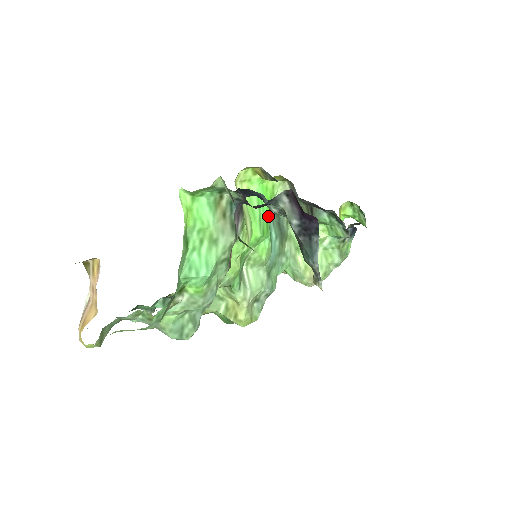
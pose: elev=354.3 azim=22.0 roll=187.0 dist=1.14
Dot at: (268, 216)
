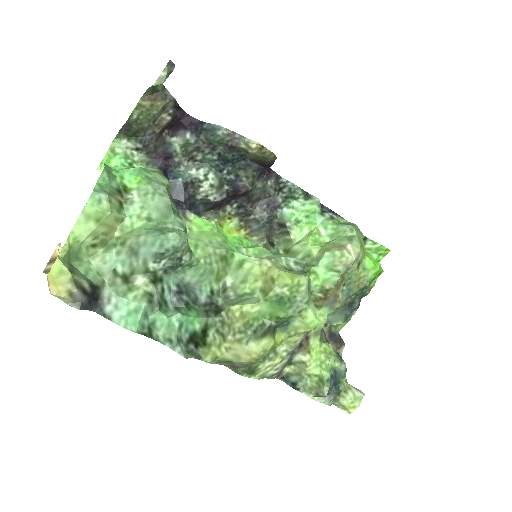
Dot at: occluded
